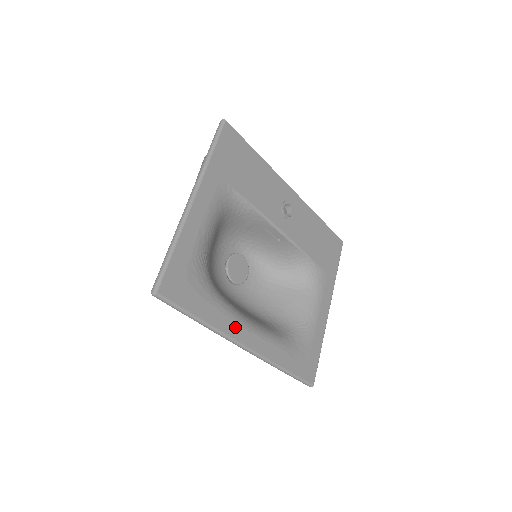
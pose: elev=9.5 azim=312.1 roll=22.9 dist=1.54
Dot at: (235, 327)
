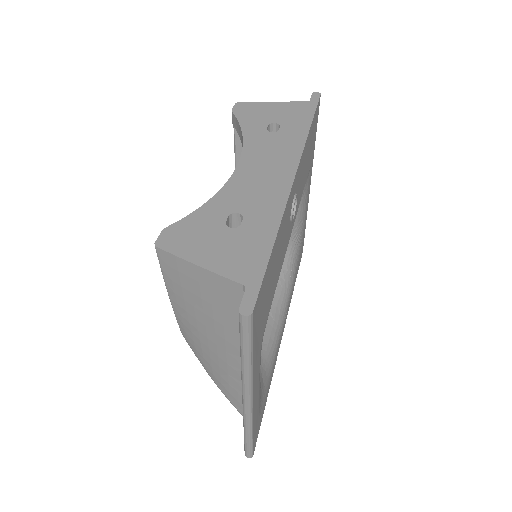
Dot at: occluded
